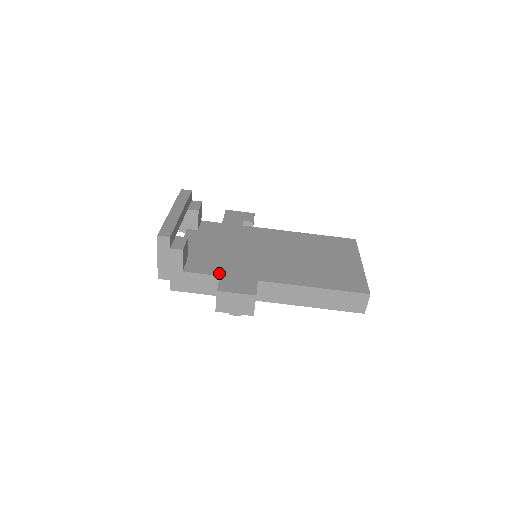
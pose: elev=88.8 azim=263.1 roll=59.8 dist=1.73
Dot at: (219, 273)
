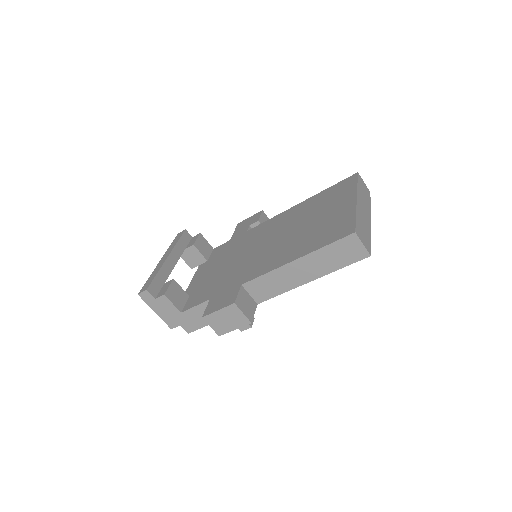
Dot at: (210, 297)
